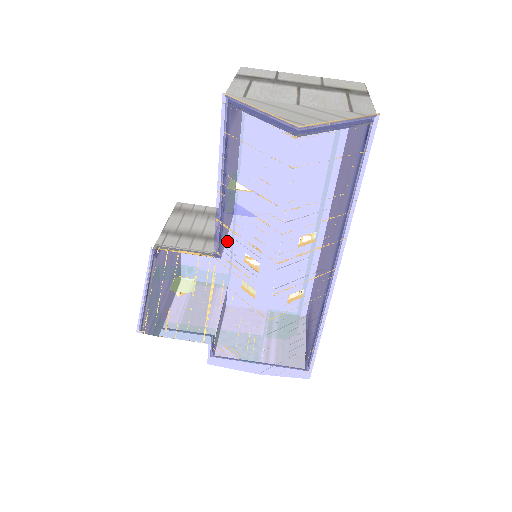
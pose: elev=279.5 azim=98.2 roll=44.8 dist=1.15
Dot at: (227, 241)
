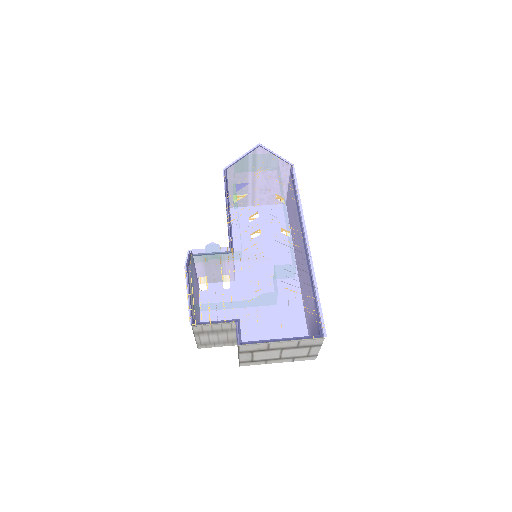
Dot at: (236, 225)
